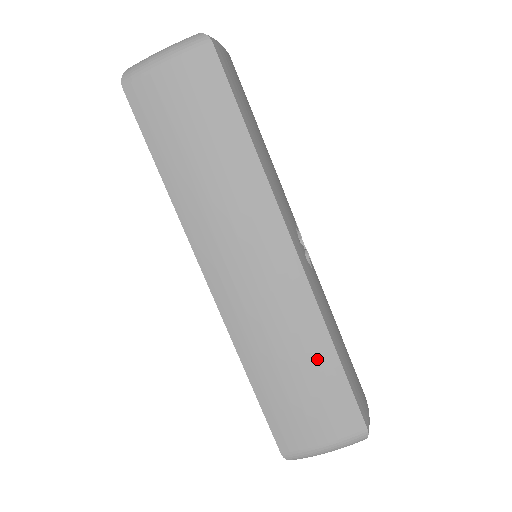
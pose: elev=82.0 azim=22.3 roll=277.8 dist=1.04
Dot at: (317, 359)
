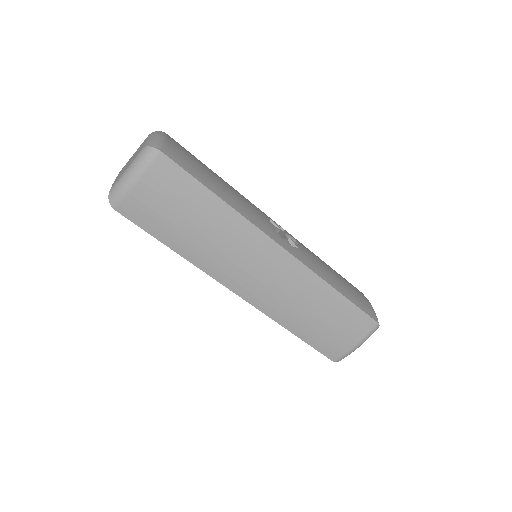
Dot at: (329, 302)
